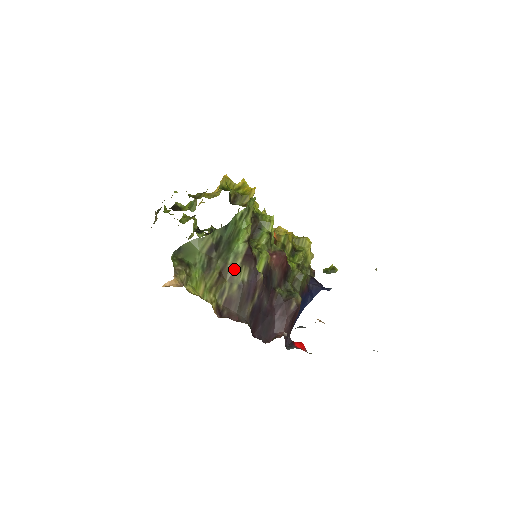
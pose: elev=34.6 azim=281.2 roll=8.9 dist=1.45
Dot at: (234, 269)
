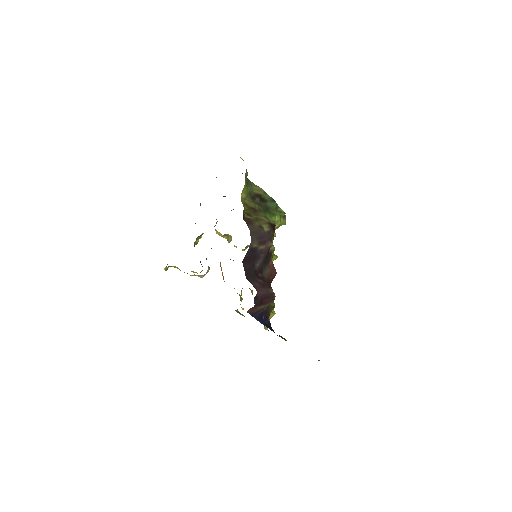
Dot at: (262, 218)
